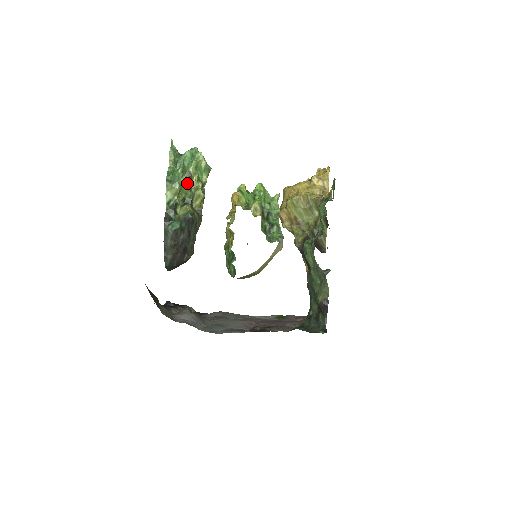
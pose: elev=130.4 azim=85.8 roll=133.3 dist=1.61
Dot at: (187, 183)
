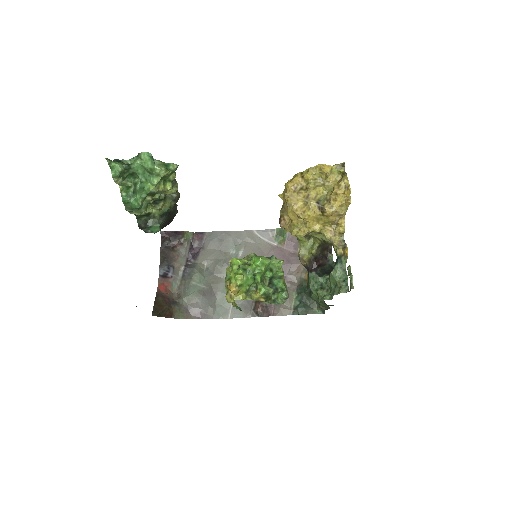
Dot at: (152, 196)
